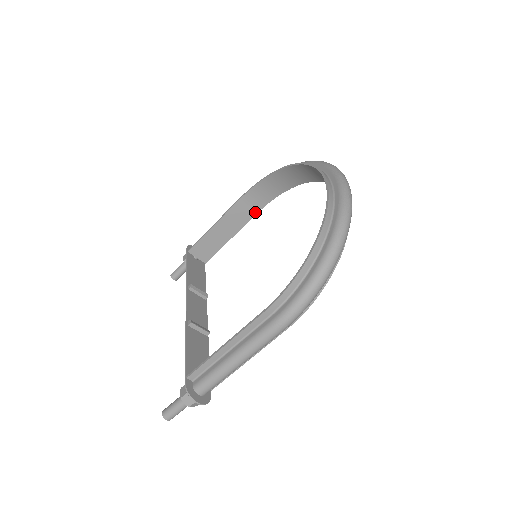
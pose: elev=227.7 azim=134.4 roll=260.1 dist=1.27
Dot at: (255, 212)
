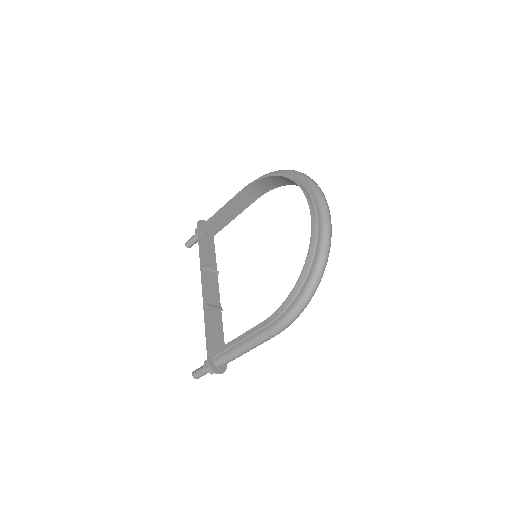
Dot at: (254, 199)
